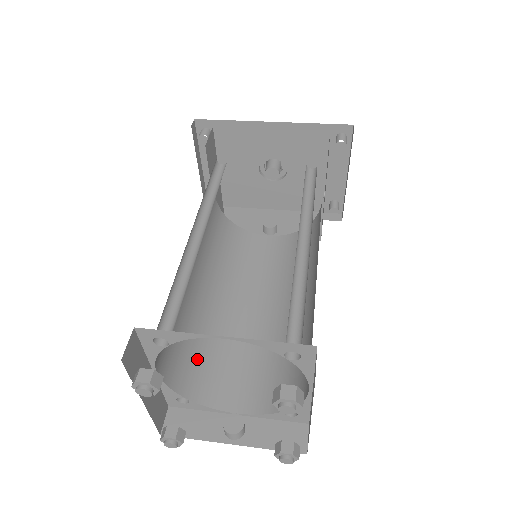
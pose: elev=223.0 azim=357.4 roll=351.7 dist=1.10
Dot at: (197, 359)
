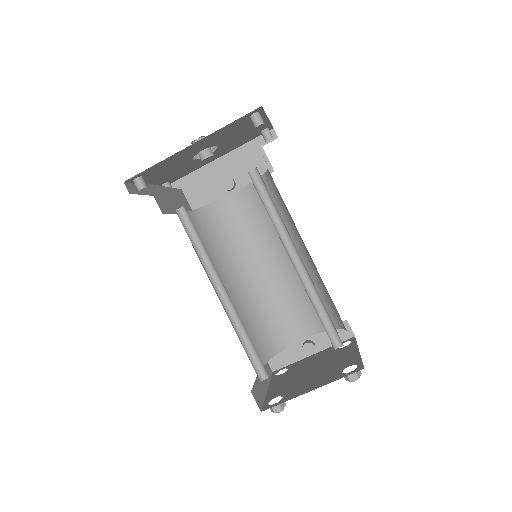
Dot at: (263, 330)
